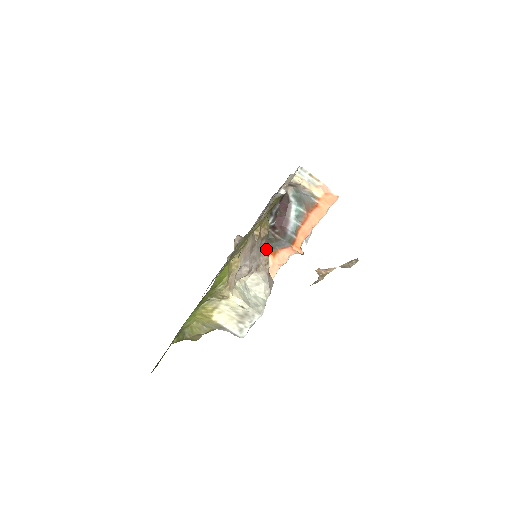
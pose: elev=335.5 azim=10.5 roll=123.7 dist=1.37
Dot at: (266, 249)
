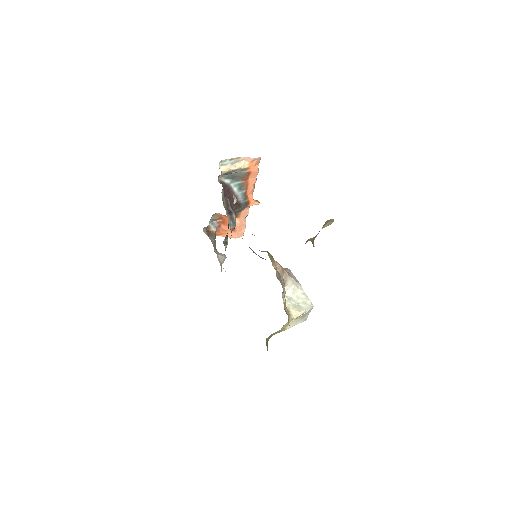
Dot at: (275, 263)
